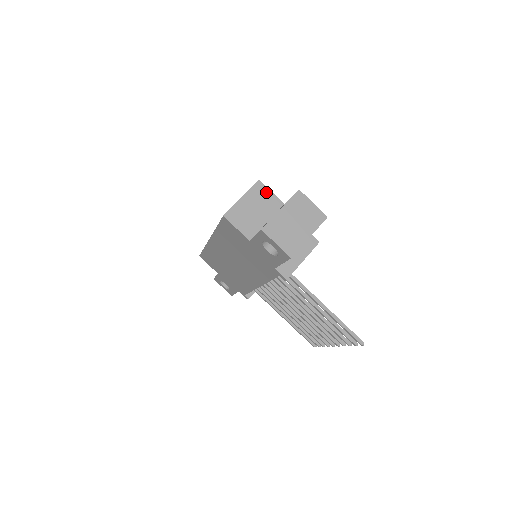
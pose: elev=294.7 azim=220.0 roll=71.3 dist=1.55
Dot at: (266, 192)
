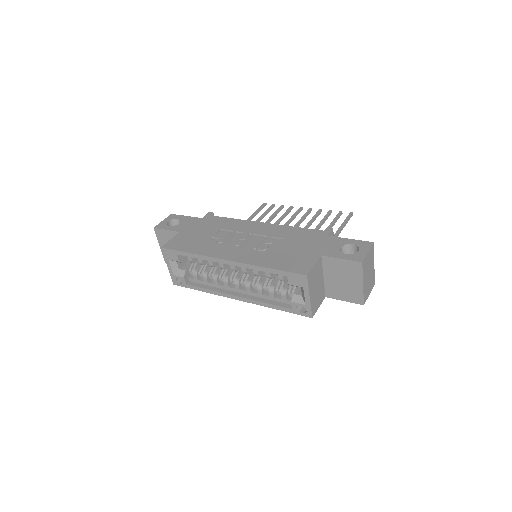
Dot at: (313, 272)
